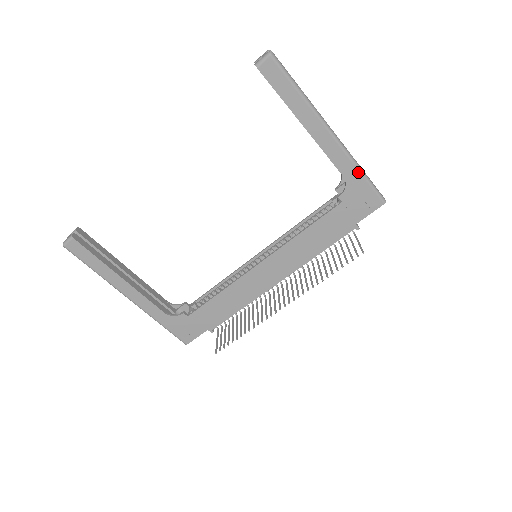
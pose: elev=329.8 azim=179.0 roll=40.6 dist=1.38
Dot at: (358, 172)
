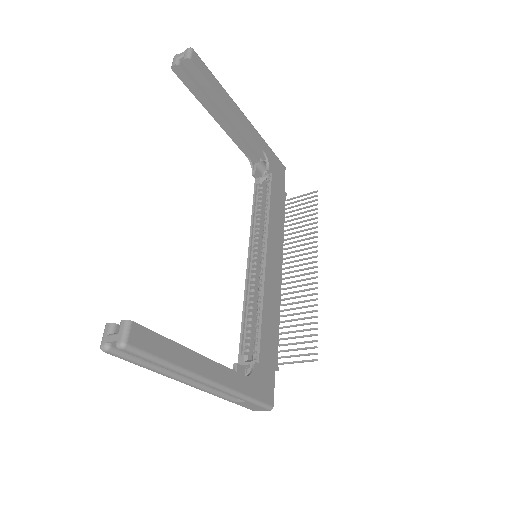
Dot at: (267, 145)
